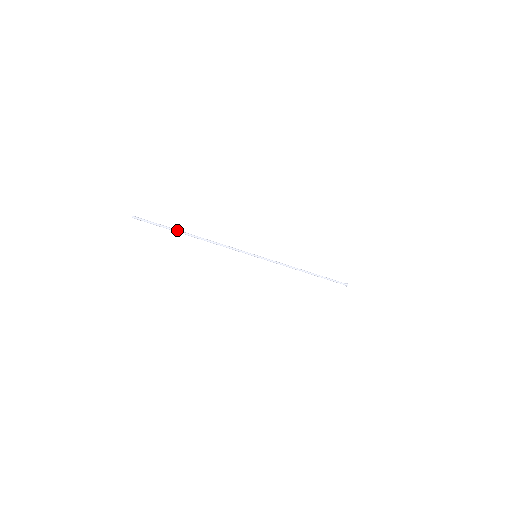
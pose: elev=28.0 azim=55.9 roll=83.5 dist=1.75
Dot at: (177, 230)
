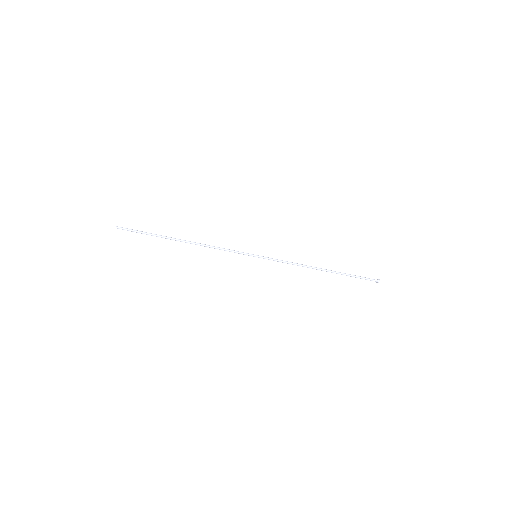
Dot at: (163, 236)
